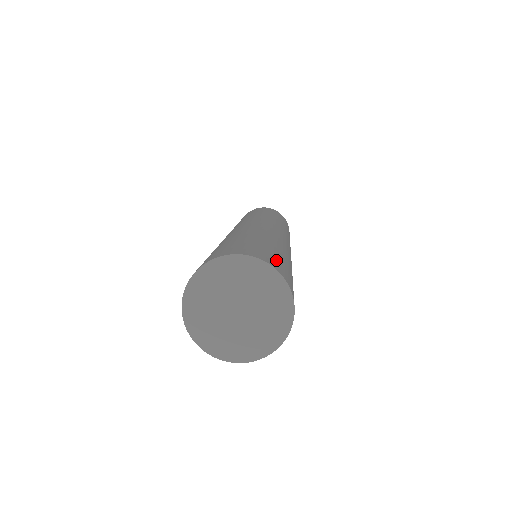
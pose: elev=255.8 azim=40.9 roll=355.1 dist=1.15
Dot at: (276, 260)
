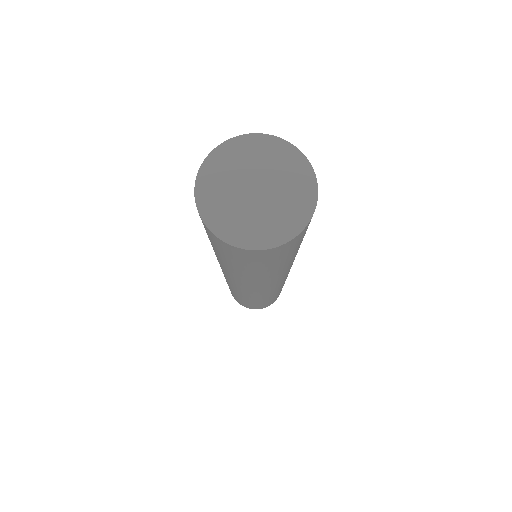
Dot at: occluded
